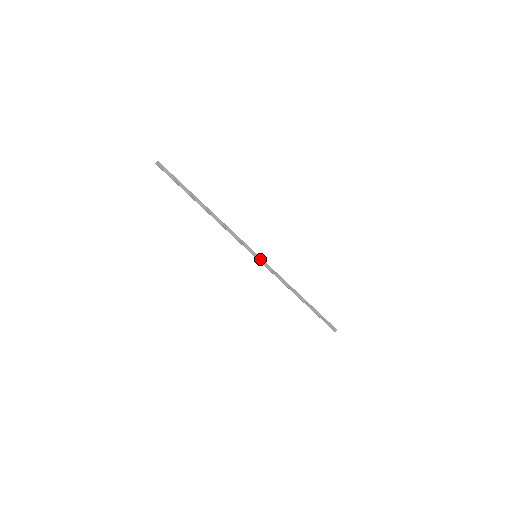
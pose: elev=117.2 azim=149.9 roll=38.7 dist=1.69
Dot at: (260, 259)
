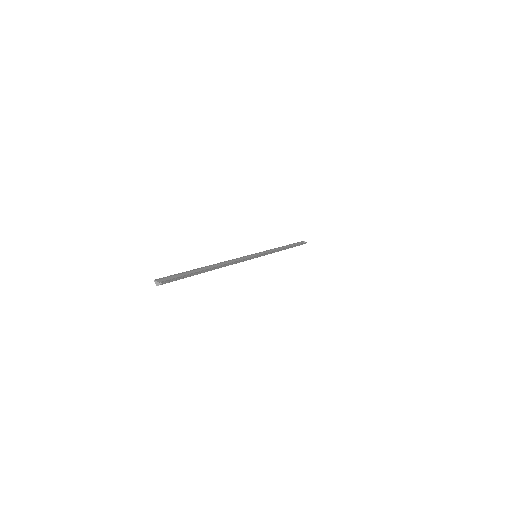
Dot at: (260, 256)
